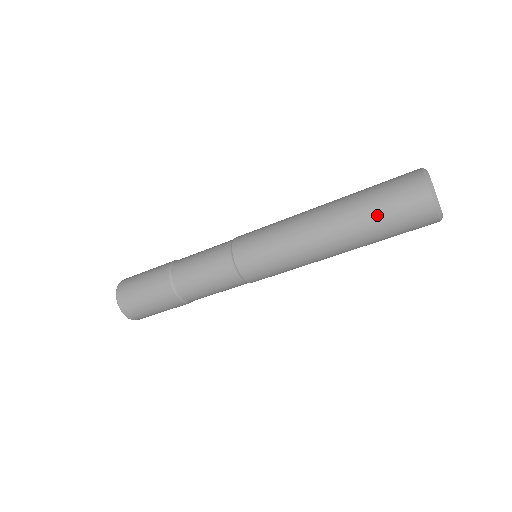
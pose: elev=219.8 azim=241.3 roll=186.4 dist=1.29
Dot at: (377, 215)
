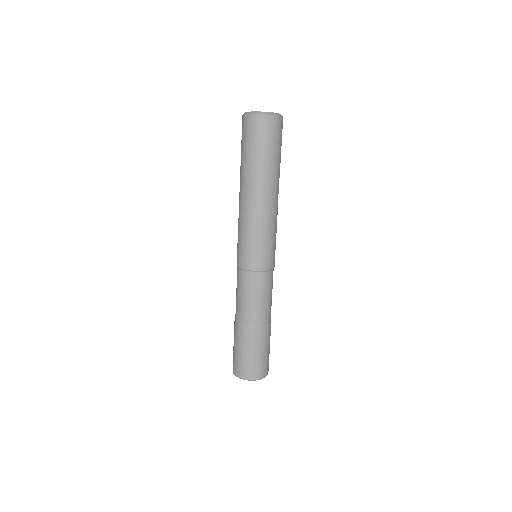
Dot at: occluded
